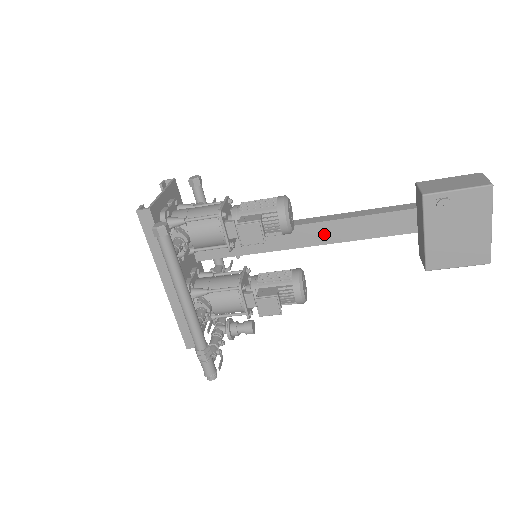
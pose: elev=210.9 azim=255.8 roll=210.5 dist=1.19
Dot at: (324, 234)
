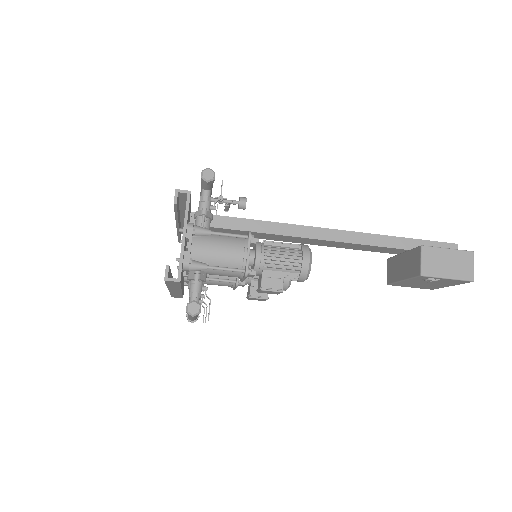
Dot at: (322, 243)
